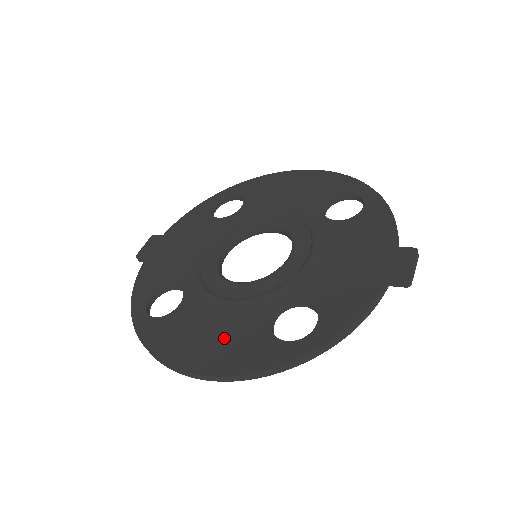
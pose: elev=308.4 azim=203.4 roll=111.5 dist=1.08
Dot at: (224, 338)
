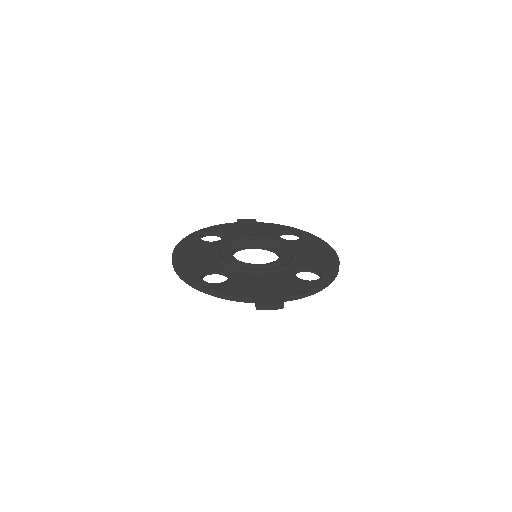
Dot at: (196, 260)
